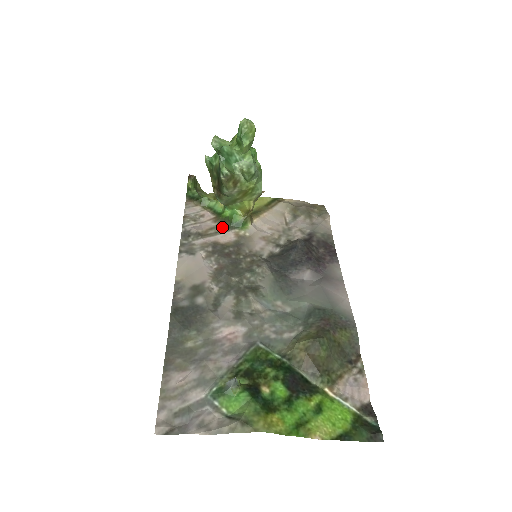
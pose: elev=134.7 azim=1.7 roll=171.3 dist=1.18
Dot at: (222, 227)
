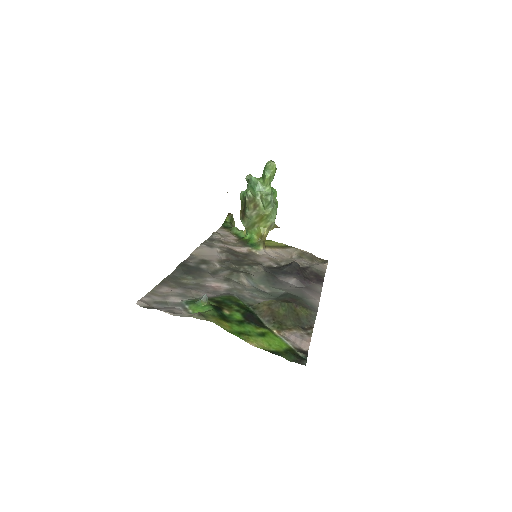
Dot at: (240, 244)
